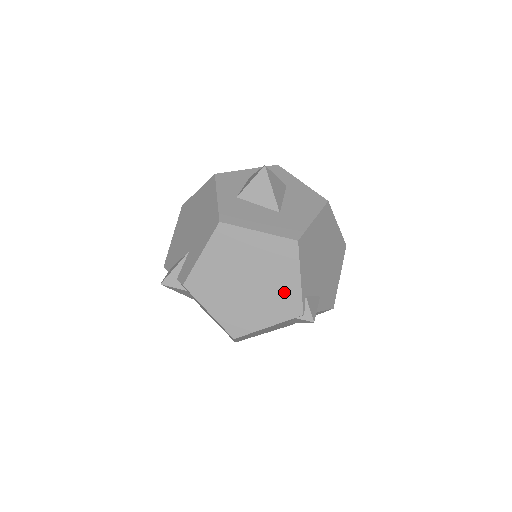
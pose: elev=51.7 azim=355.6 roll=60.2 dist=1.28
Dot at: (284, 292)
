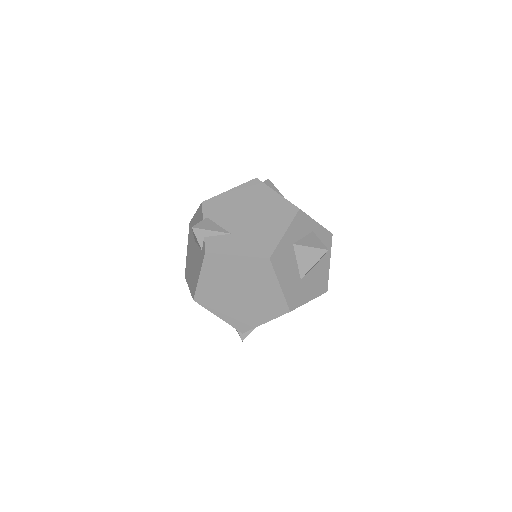
Dot at: (249, 317)
